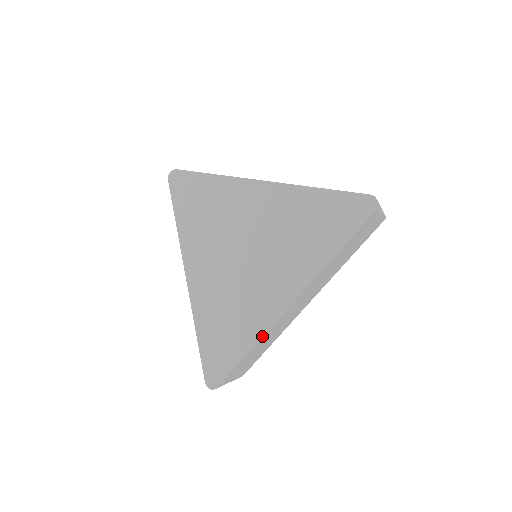
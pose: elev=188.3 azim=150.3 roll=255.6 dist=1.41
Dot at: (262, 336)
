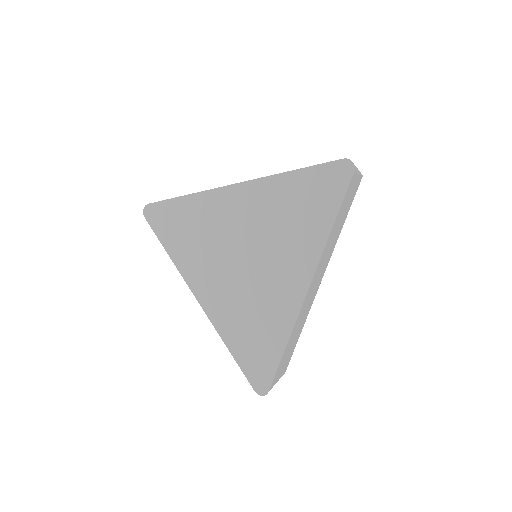
Dot at: (292, 327)
